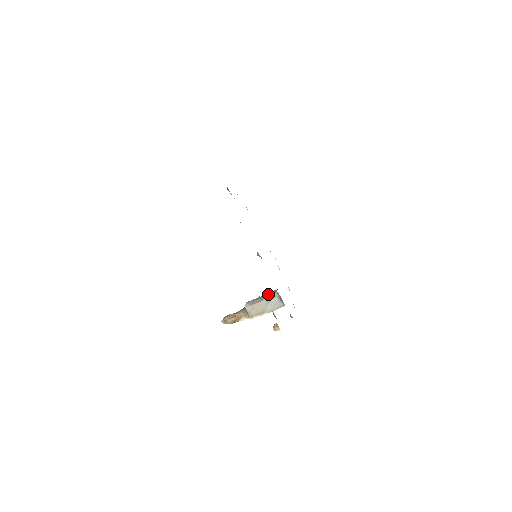
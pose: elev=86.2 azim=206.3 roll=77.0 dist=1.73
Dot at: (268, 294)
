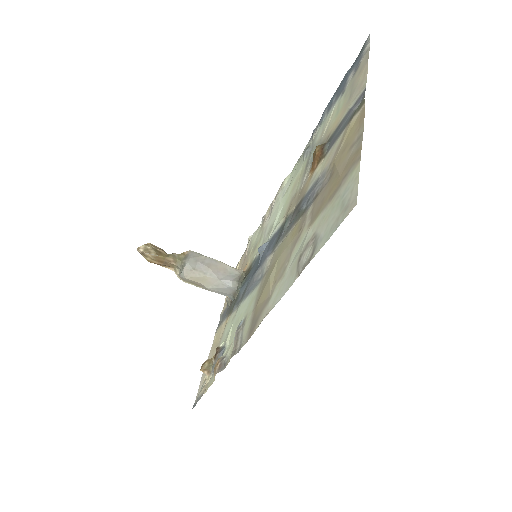
Dot at: (225, 270)
